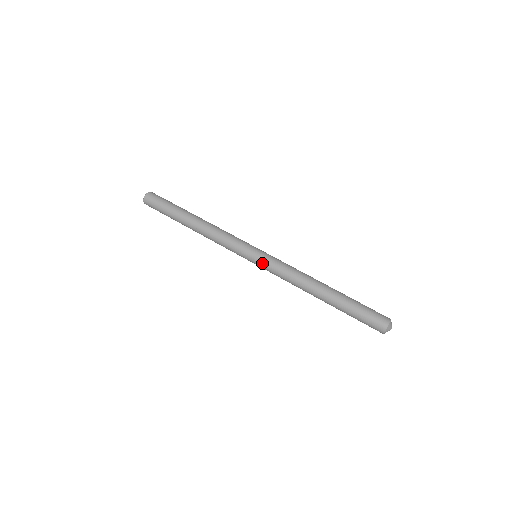
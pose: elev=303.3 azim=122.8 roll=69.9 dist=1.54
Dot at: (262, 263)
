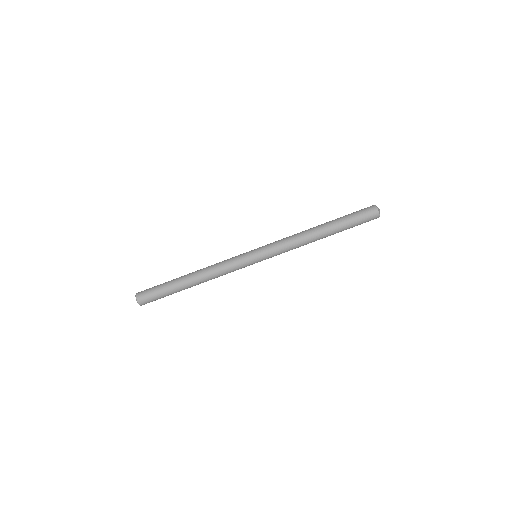
Dot at: (267, 257)
